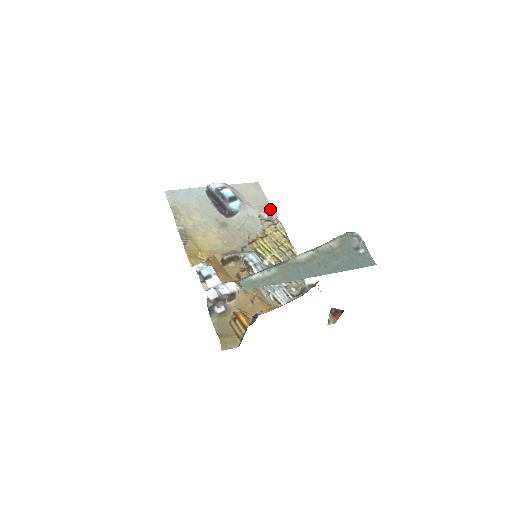
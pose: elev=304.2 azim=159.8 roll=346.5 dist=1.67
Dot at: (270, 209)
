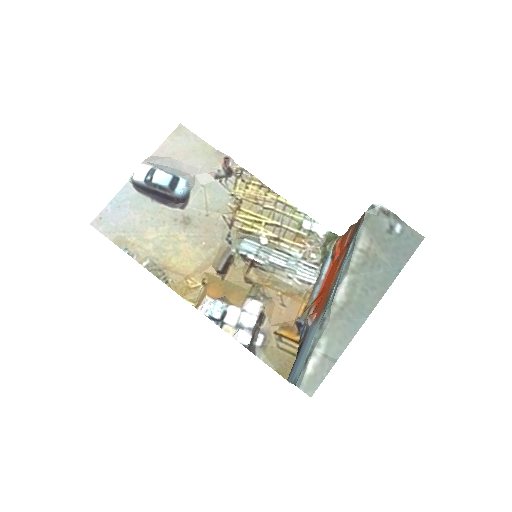
Dot at: (221, 160)
